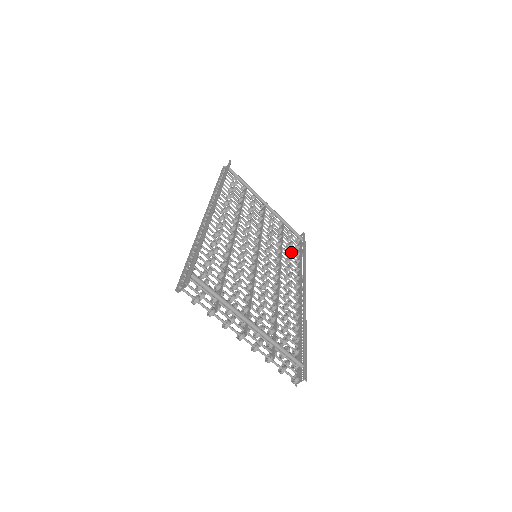
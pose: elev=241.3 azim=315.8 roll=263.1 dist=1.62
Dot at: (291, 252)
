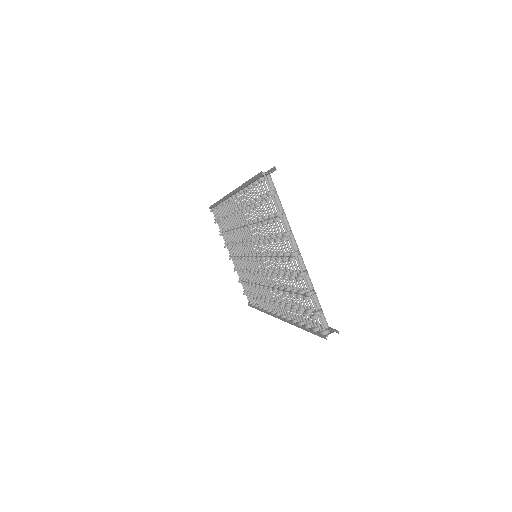
Dot at: occluded
